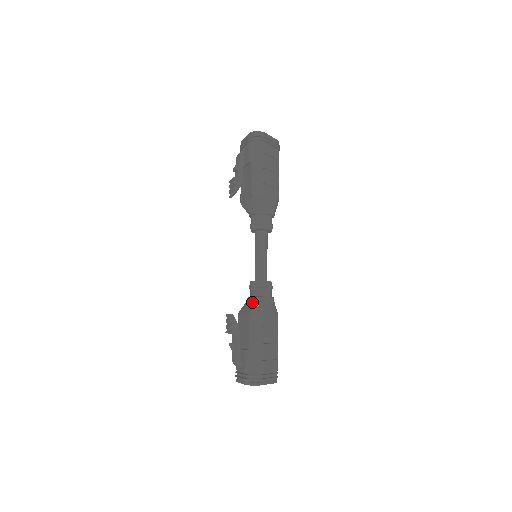
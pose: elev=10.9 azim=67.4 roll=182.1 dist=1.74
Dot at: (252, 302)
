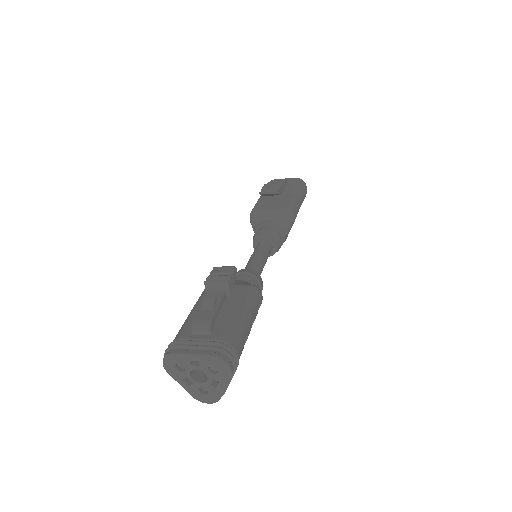
Dot at: (249, 282)
